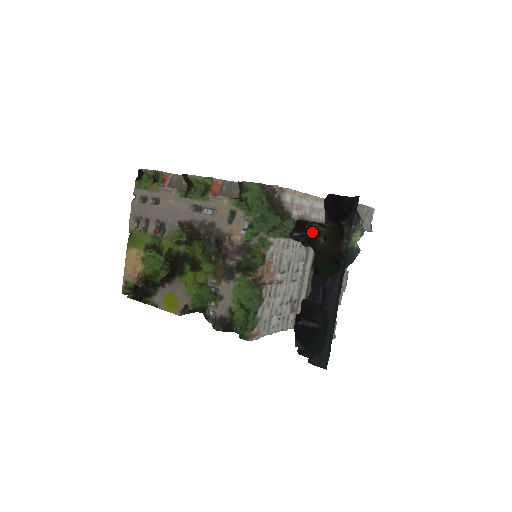
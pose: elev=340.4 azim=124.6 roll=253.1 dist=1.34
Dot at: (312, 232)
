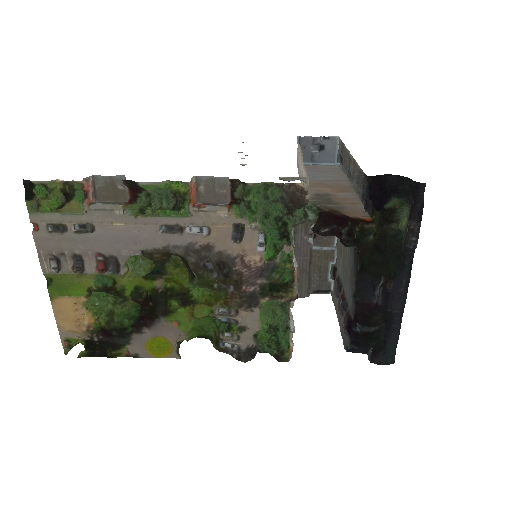
Dot at: (363, 233)
